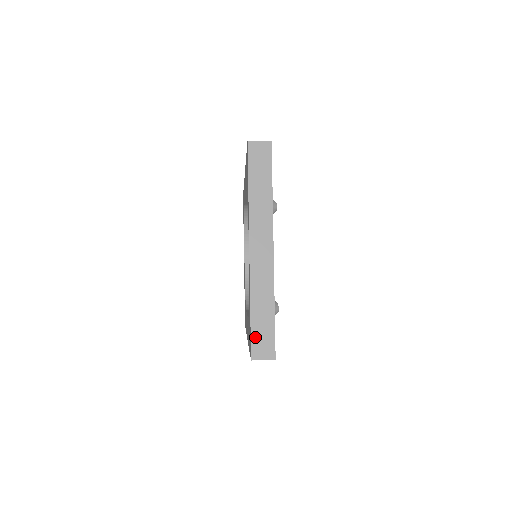
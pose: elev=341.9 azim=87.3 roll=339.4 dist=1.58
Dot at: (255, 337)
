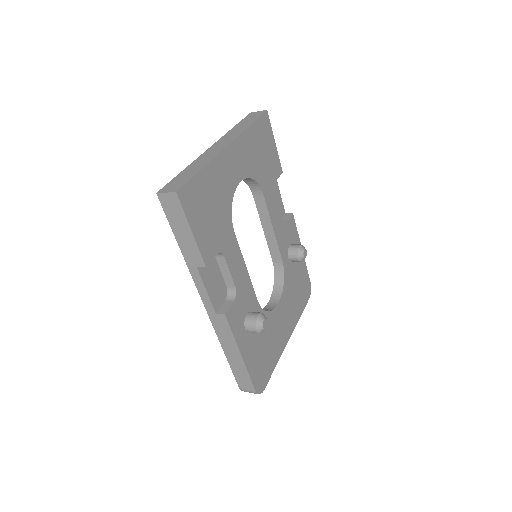
Dot at: (172, 182)
